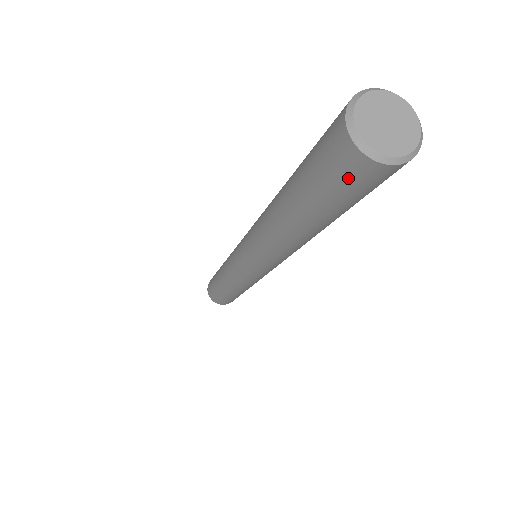
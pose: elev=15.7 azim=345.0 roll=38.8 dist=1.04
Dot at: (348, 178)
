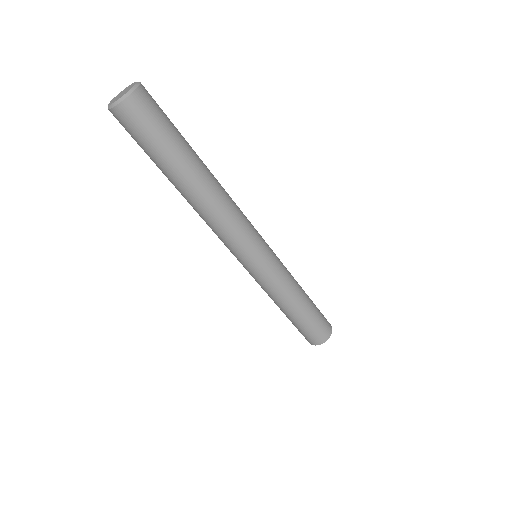
Dot at: (125, 128)
